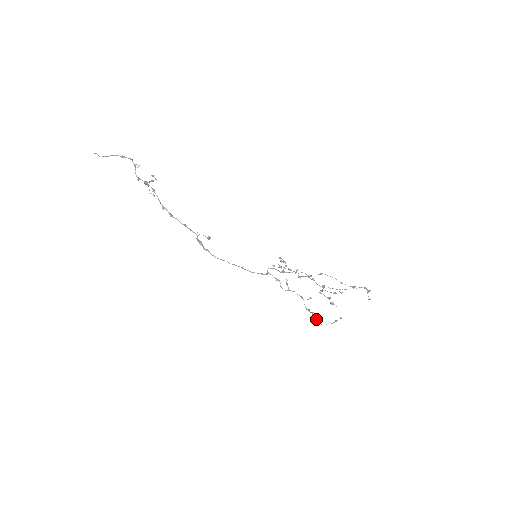
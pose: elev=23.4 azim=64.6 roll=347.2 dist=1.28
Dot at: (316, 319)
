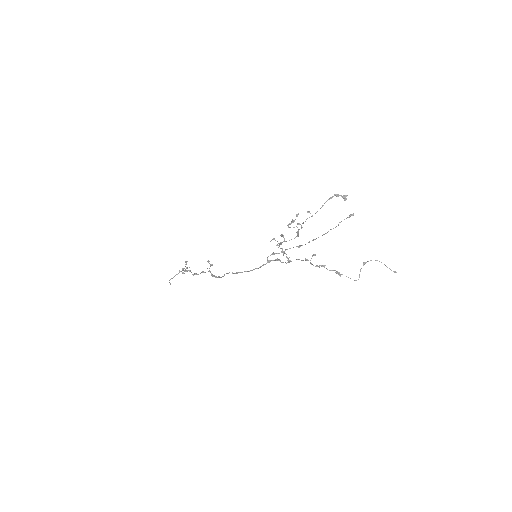
Dot at: occluded
